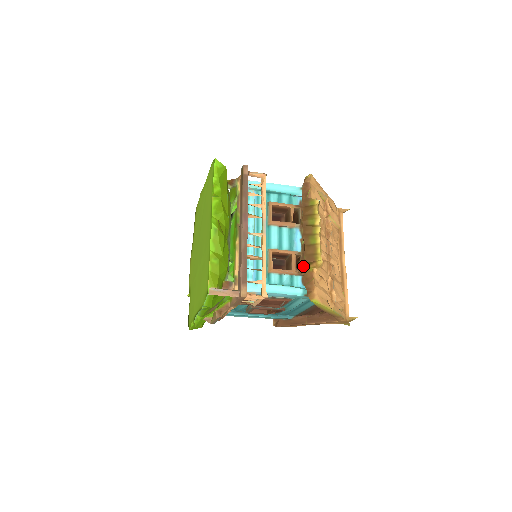
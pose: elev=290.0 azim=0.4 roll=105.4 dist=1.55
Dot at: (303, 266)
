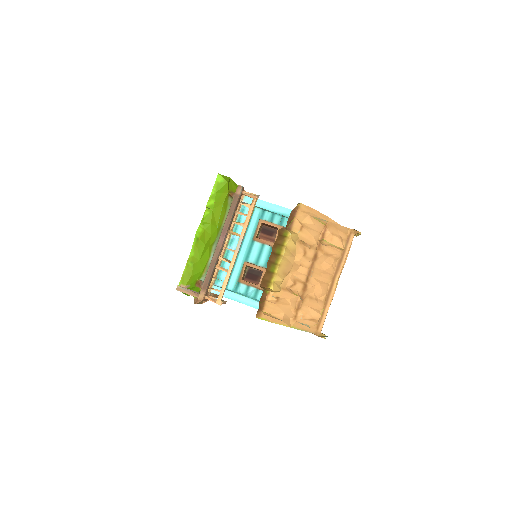
Dot at: occluded
